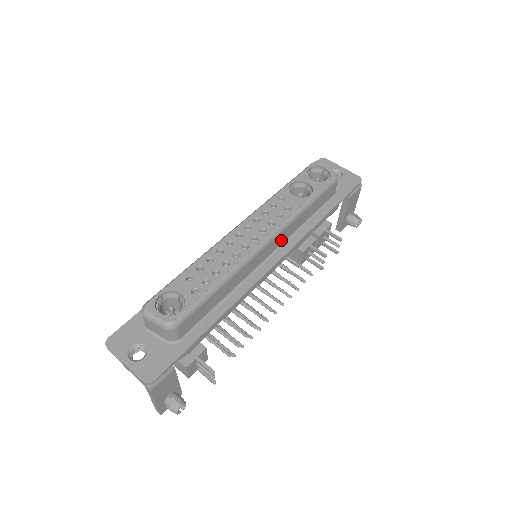
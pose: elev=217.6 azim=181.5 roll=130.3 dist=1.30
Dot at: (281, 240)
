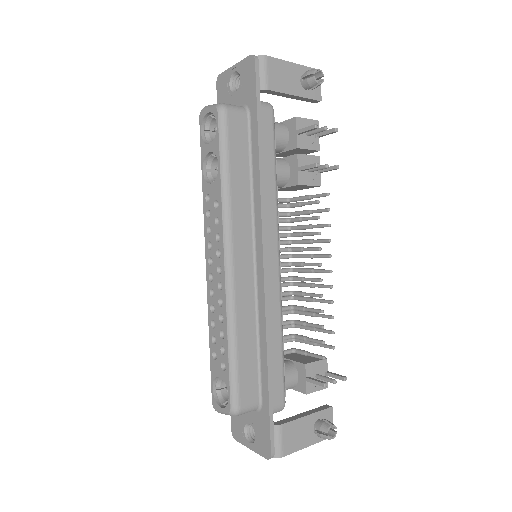
Dot at: (246, 233)
